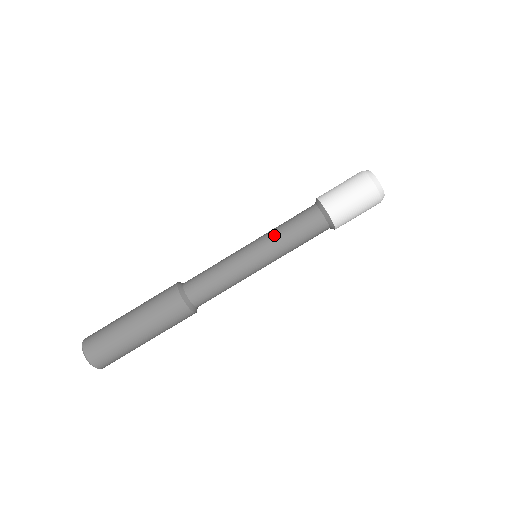
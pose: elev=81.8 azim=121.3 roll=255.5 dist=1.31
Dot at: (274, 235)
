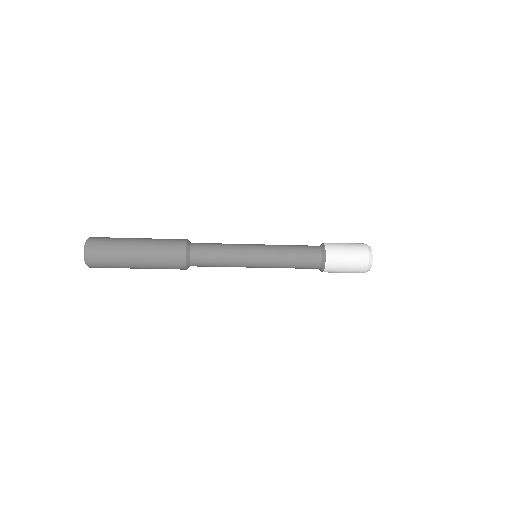
Dot at: (279, 253)
